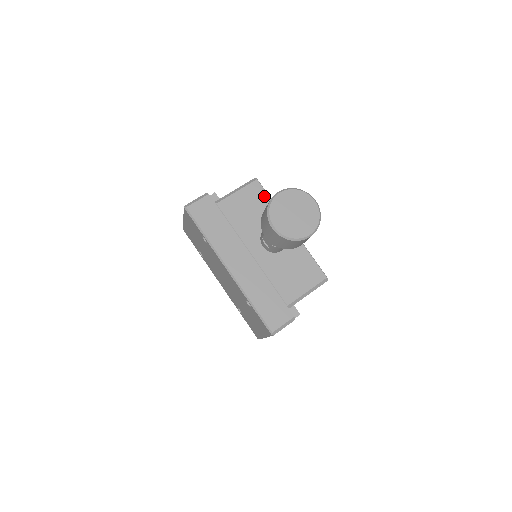
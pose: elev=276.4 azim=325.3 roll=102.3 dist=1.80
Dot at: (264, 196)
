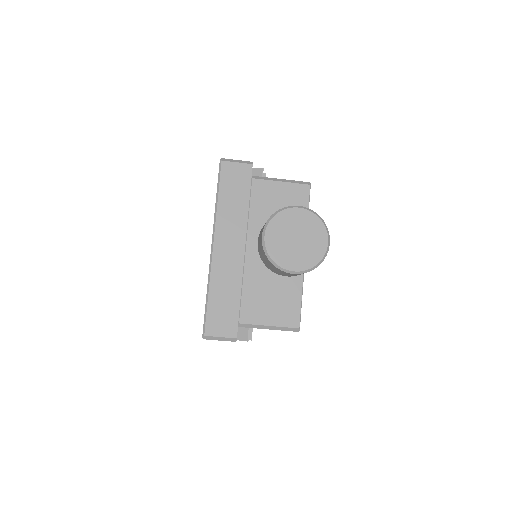
Dot at: (304, 205)
